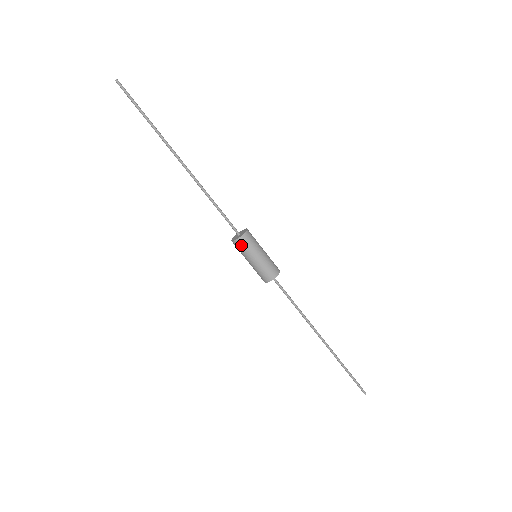
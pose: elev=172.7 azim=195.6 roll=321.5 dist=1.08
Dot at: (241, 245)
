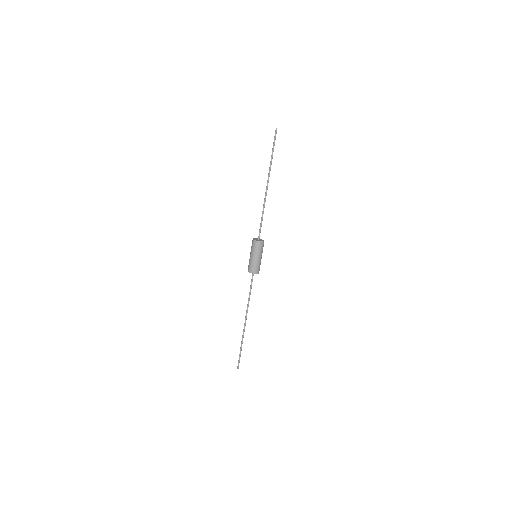
Dot at: (260, 245)
